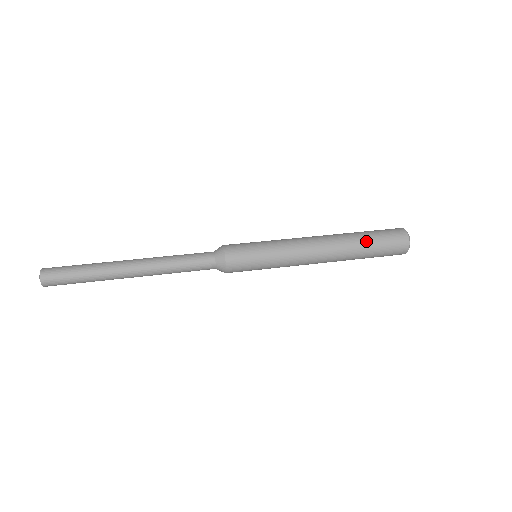
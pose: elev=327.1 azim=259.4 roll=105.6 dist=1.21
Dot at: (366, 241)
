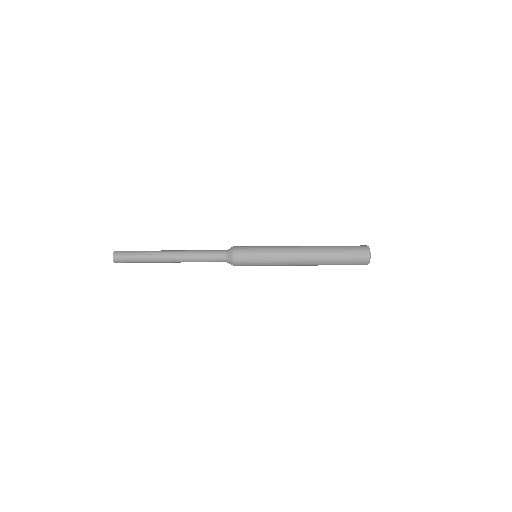
Dot at: (336, 250)
